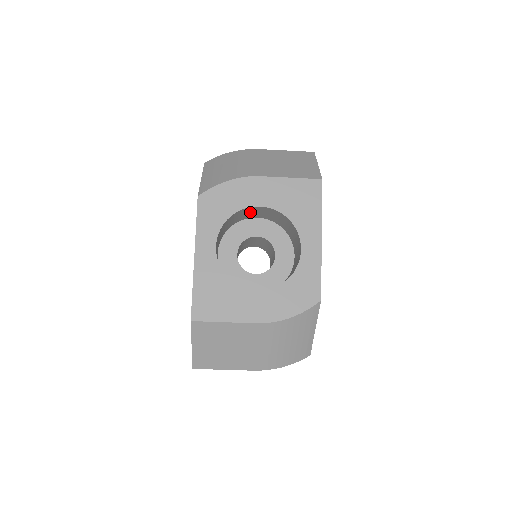
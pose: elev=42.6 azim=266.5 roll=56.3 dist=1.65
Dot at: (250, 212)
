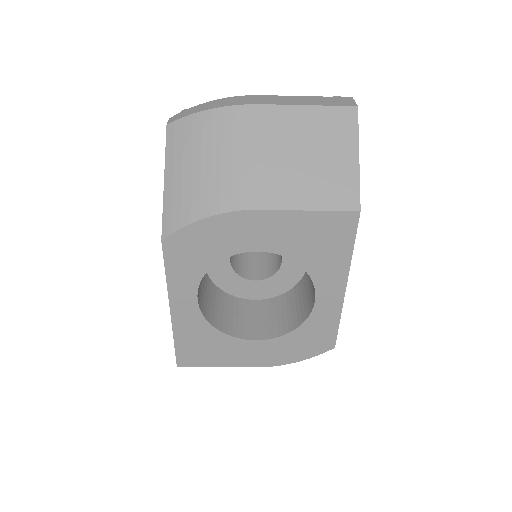
Dot at: occluded
